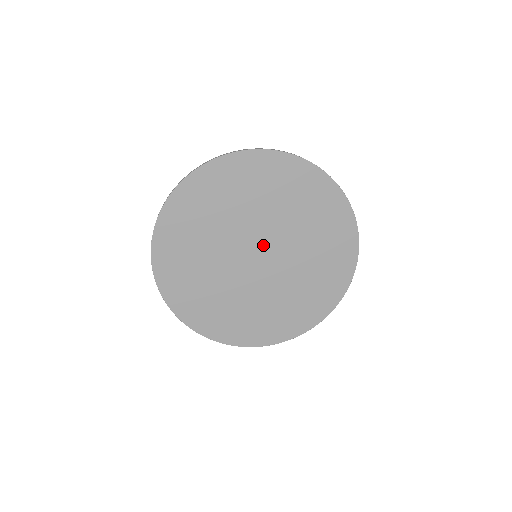
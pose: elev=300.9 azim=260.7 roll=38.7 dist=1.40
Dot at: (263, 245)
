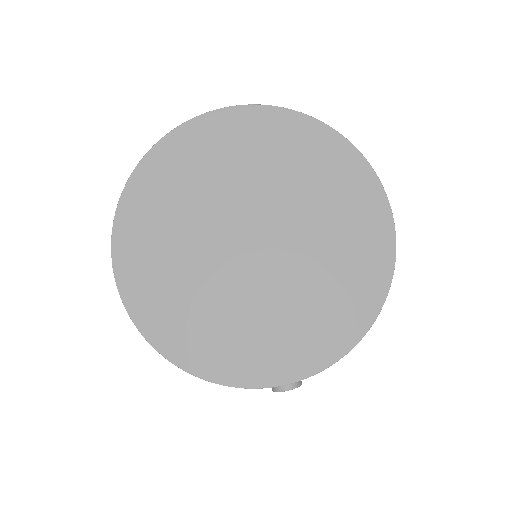
Dot at: (258, 228)
